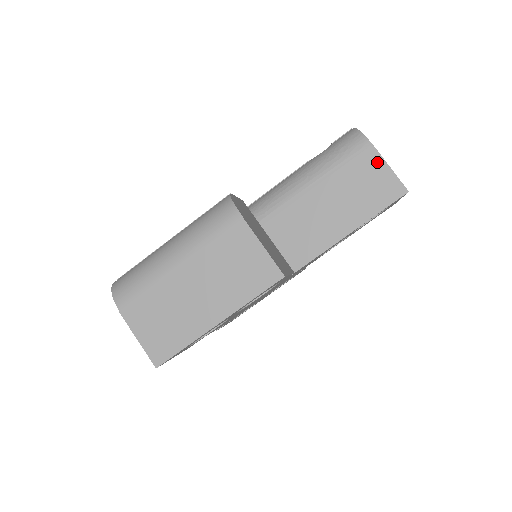
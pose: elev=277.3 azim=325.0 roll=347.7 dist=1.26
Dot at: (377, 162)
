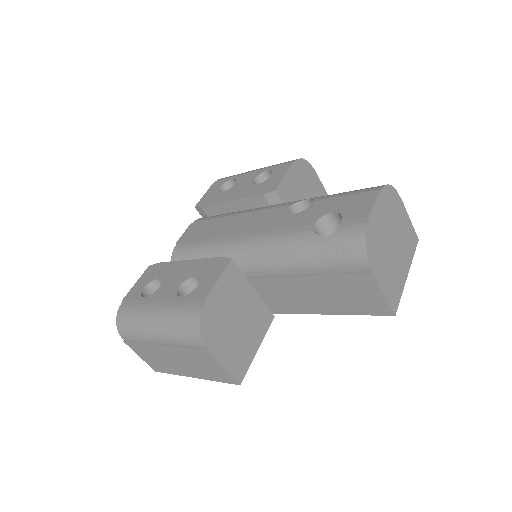
Dot at: (371, 285)
